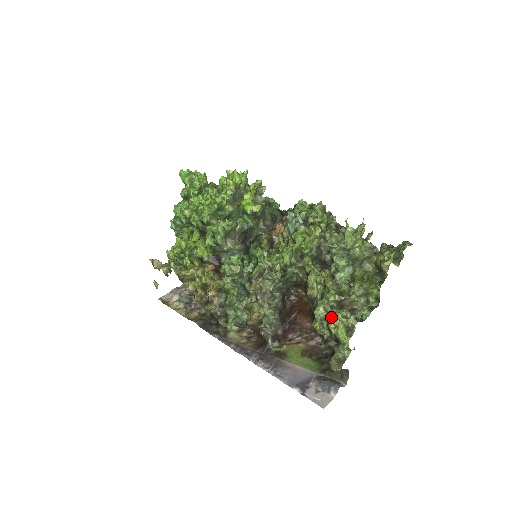
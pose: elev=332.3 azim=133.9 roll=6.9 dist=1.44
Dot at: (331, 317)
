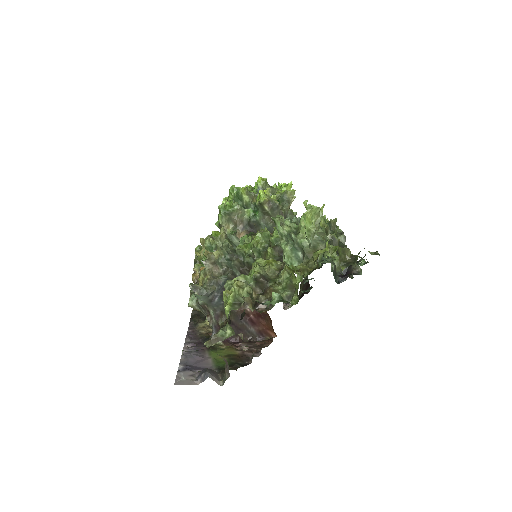
Dot at: occluded
